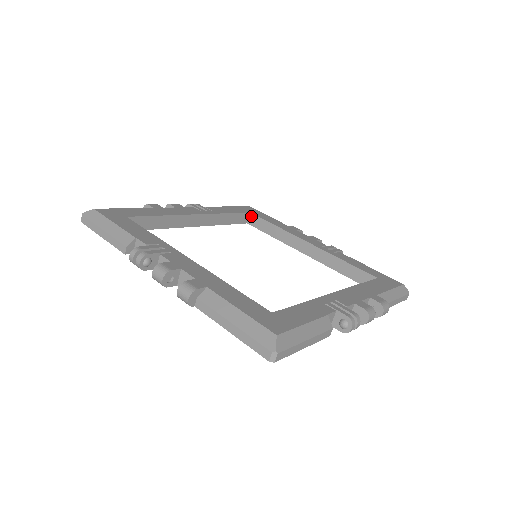
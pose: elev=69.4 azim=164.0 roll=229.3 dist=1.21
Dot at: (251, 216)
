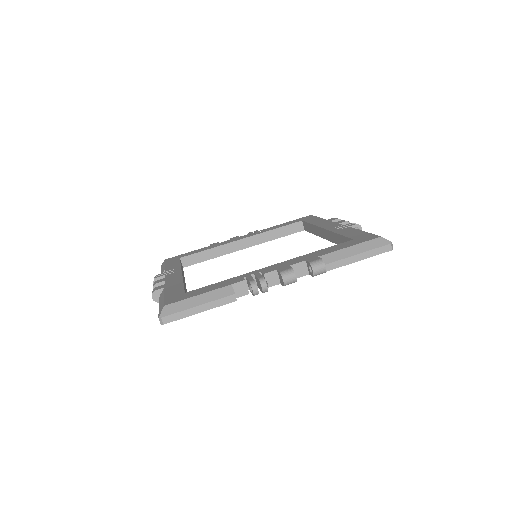
Dot at: (183, 260)
